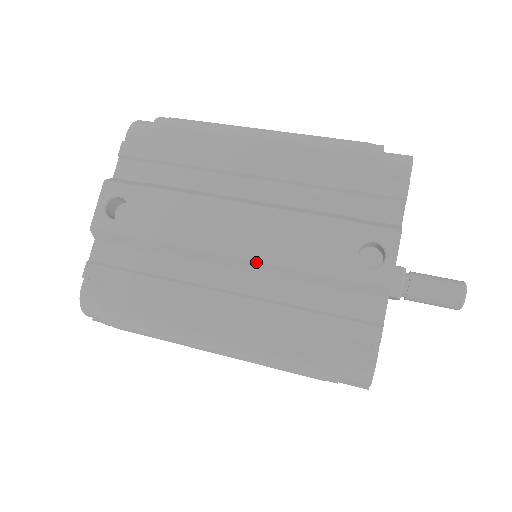
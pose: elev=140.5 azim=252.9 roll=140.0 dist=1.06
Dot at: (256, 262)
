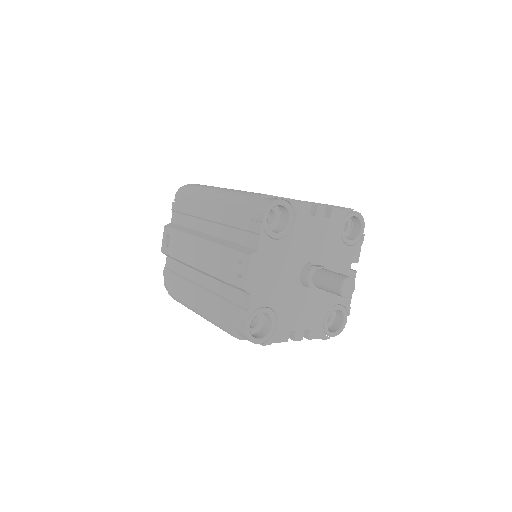
Dot at: (204, 272)
